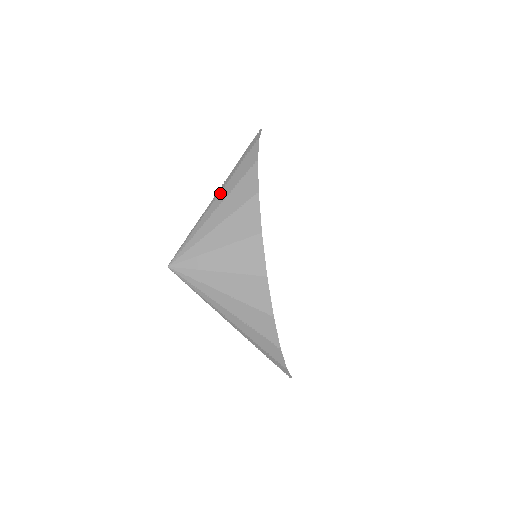
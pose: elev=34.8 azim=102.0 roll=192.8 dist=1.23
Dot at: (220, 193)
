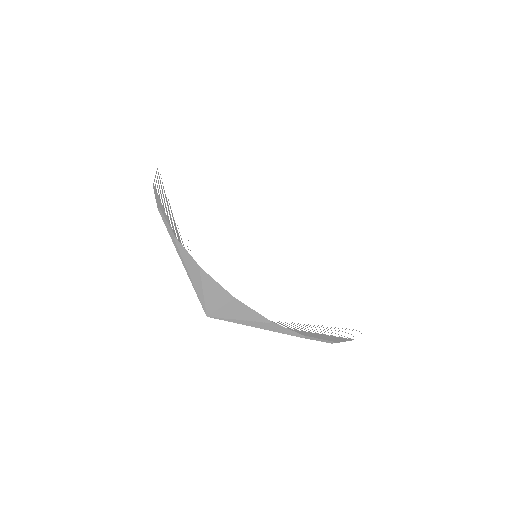
Dot at: occluded
